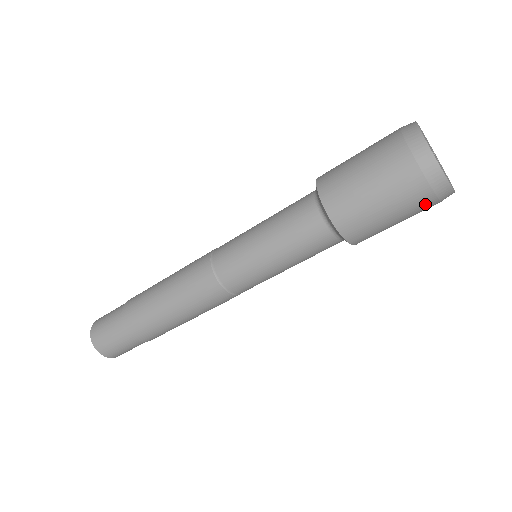
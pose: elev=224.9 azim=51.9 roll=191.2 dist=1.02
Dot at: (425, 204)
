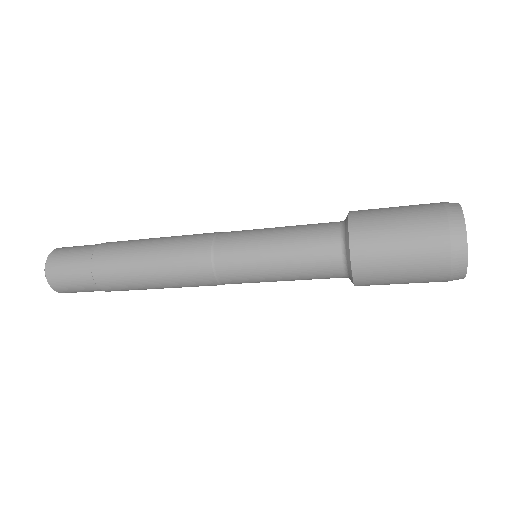
Dot at: occluded
